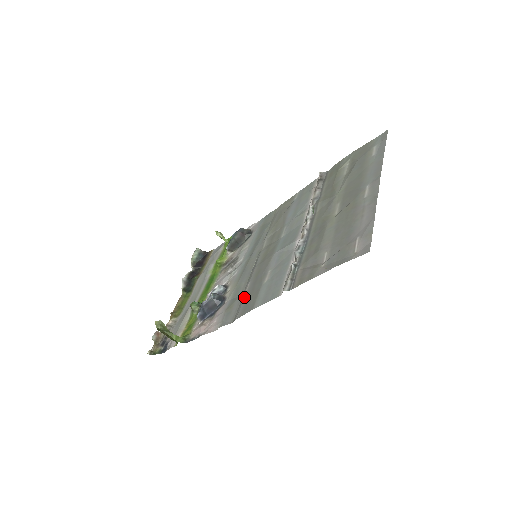
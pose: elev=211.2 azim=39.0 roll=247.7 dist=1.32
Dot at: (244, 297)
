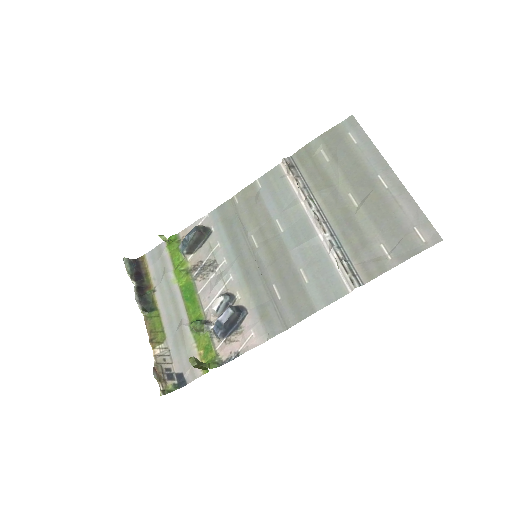
Dot at: (282, 301)
